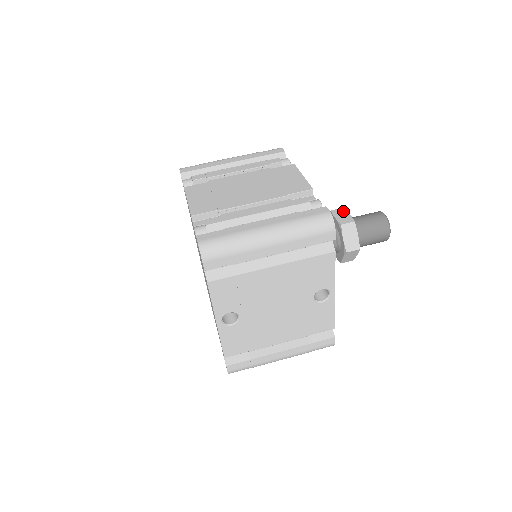
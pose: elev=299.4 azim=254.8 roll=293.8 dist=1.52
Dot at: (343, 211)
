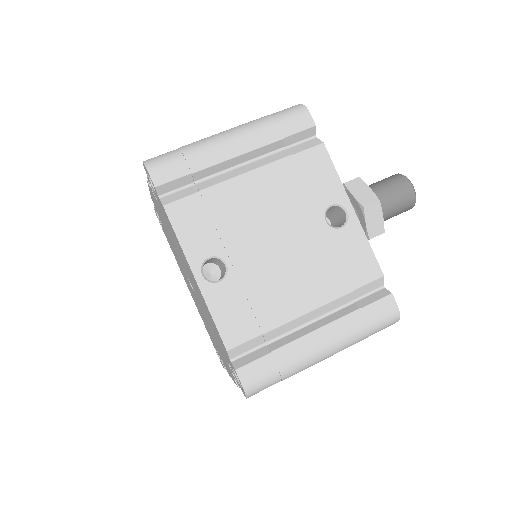
Dot at: occluded
